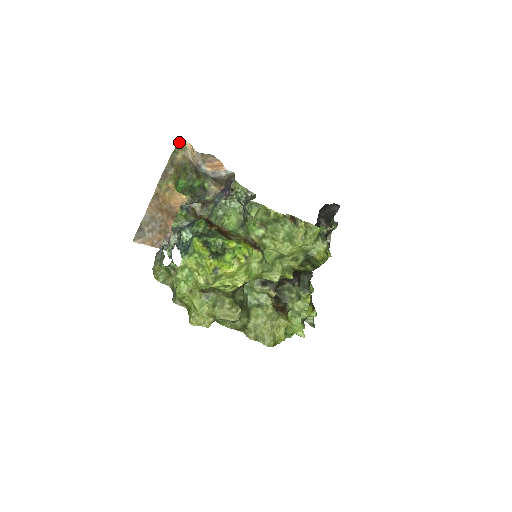
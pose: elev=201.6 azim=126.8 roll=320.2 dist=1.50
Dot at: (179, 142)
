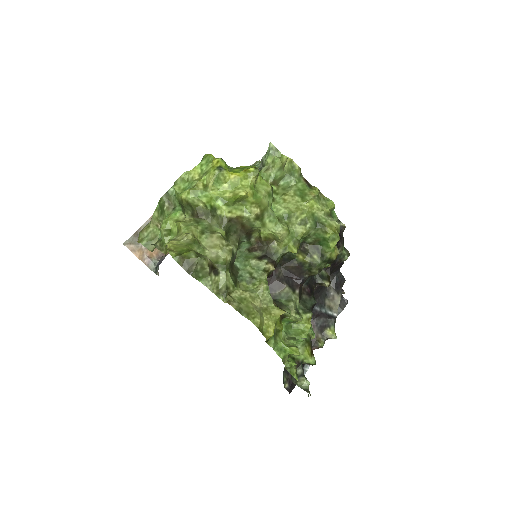
Dot at: occluded
